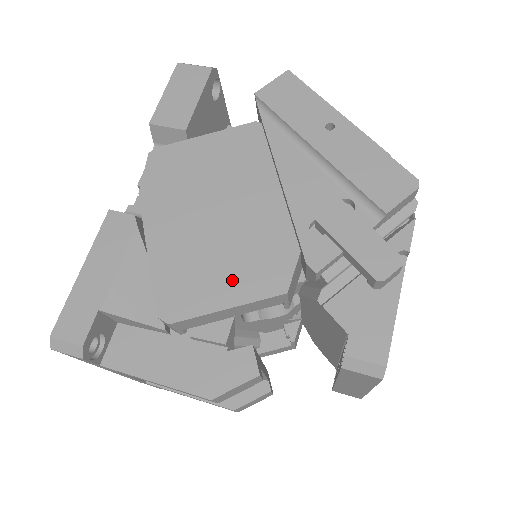
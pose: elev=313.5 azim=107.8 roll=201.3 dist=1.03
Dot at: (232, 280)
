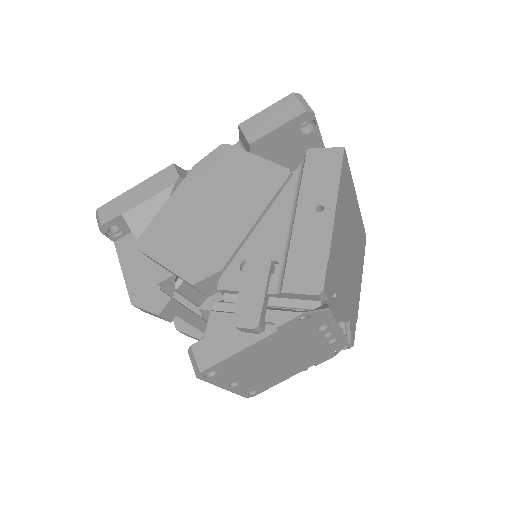
Dot at: (180, 253)
